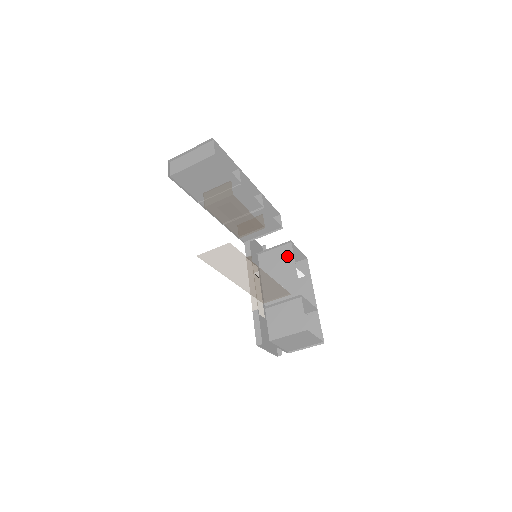
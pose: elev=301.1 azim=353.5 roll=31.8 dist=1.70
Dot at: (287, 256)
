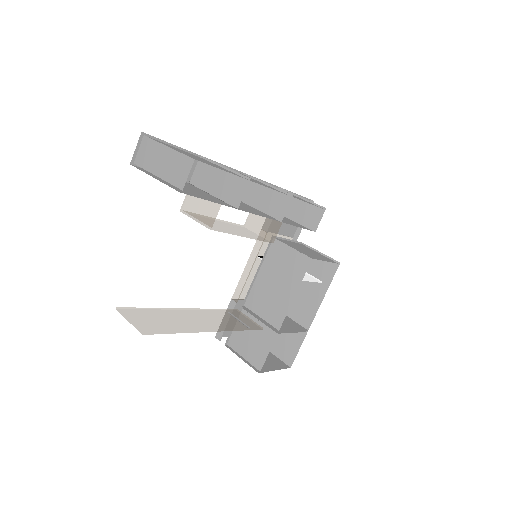
Dot at: (297, 272)
